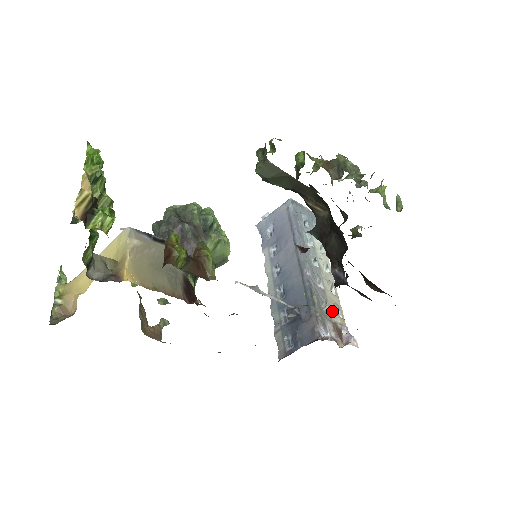
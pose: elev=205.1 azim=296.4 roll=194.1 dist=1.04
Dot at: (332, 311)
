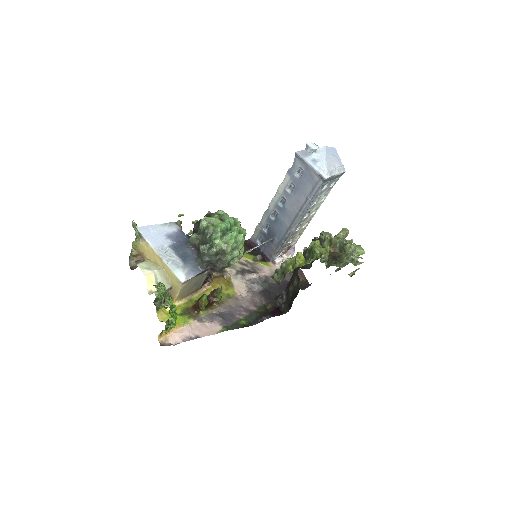
Dot at: (293, 240)
